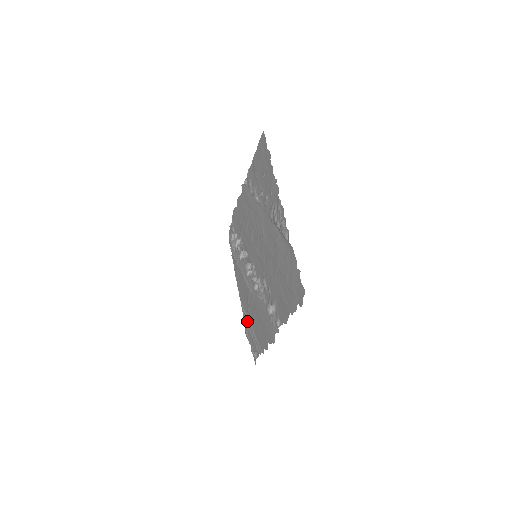
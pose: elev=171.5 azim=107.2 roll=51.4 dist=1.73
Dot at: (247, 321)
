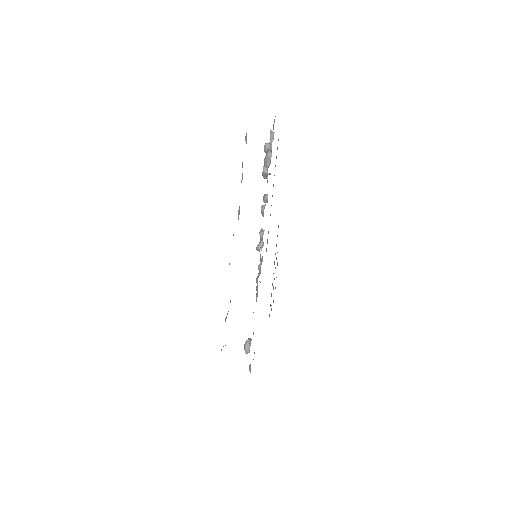
Dot at: (276, 259)
